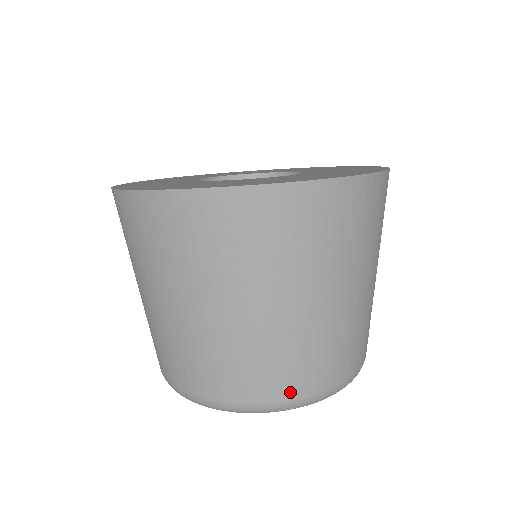
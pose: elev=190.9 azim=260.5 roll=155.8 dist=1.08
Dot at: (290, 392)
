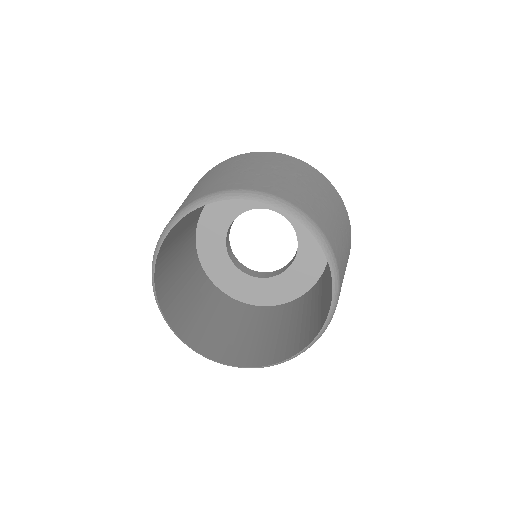
Dot at: (212, 191)
